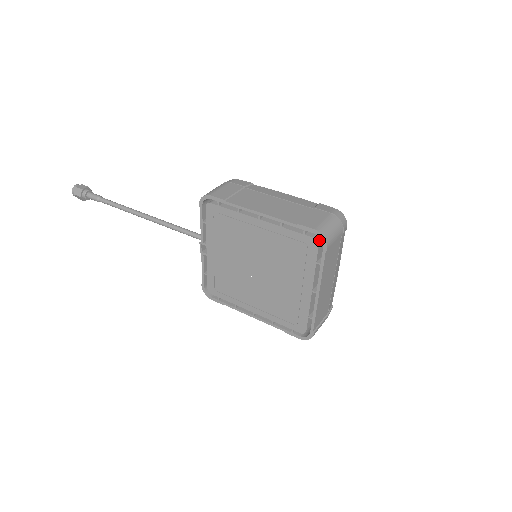
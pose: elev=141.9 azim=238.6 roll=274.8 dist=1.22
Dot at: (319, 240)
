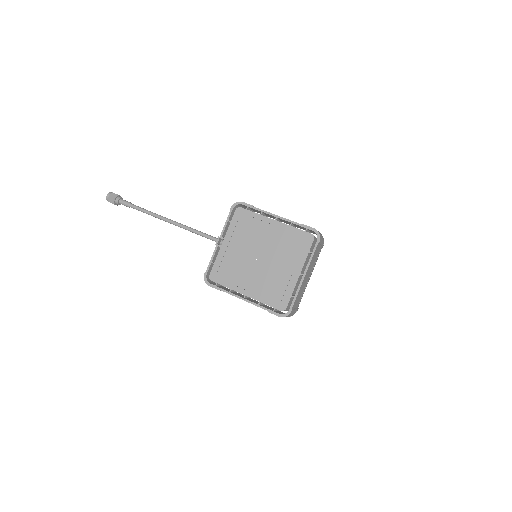
Dot at: (314, 237)
